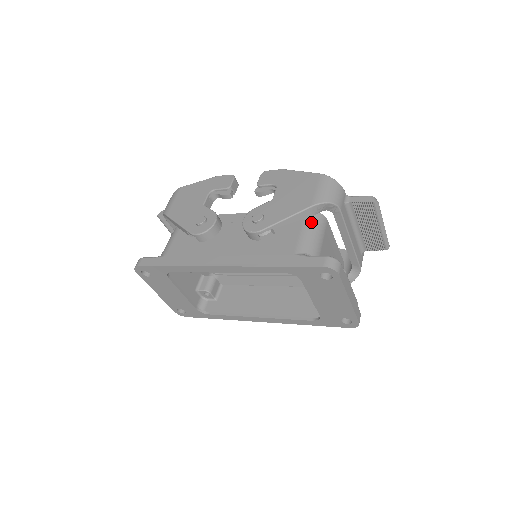
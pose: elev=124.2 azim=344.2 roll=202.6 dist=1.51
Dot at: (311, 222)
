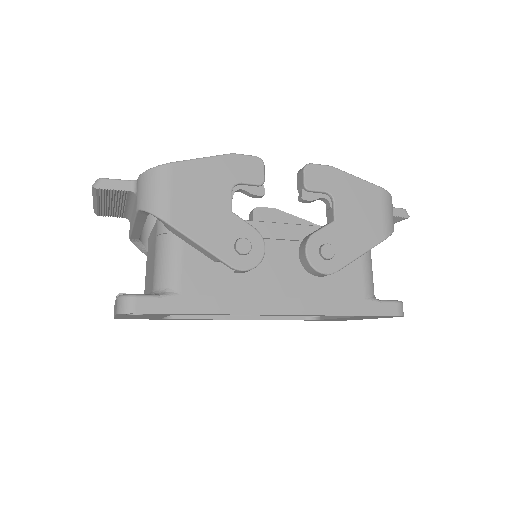
Dot at: occluded
